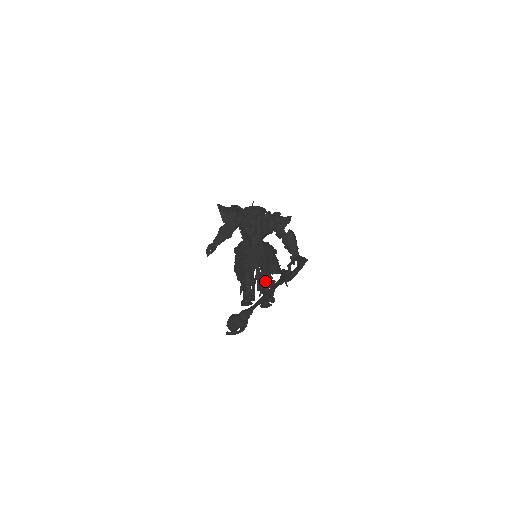
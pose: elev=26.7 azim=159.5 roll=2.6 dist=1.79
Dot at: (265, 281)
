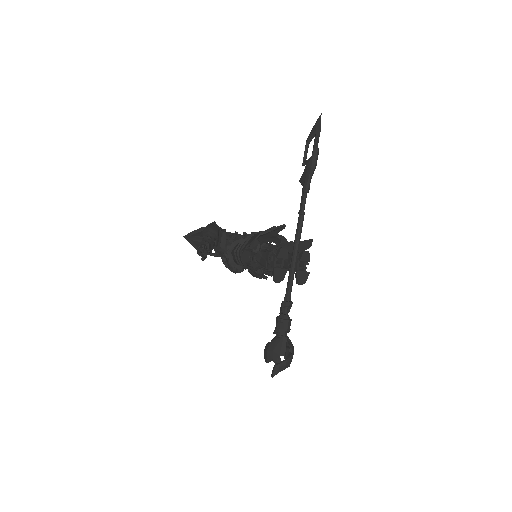
Dot at: occluded
